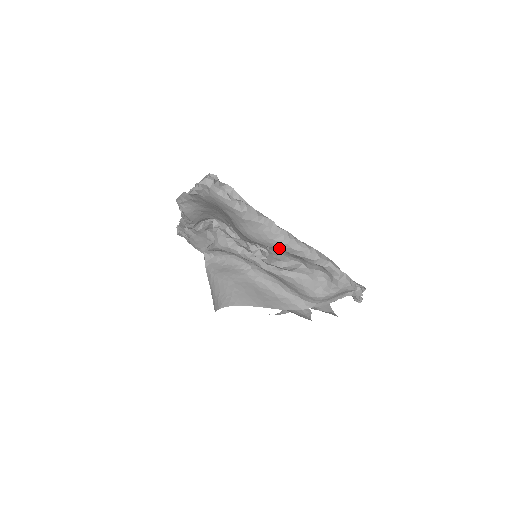
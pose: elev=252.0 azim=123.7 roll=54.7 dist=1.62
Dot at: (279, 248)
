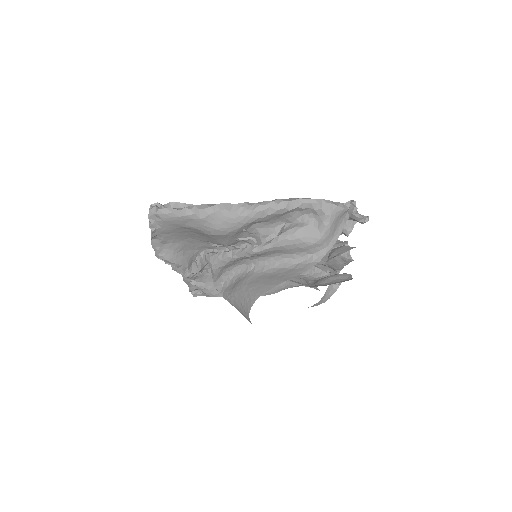
Dot at: (250, 221)
